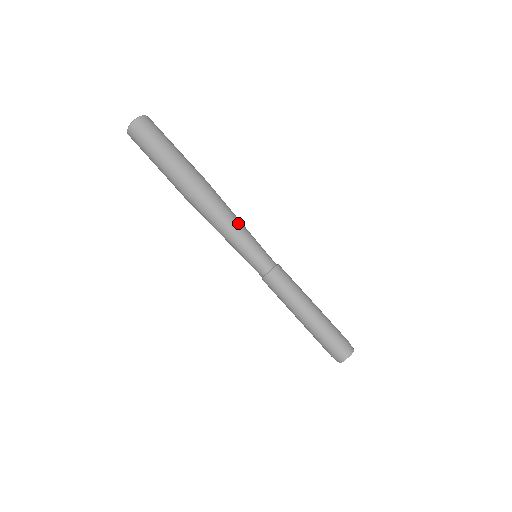
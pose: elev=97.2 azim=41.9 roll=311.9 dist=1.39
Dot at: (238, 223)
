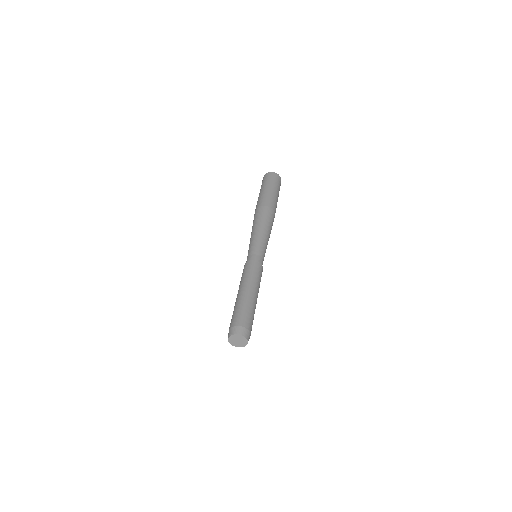
Dot at: (264, 232)
